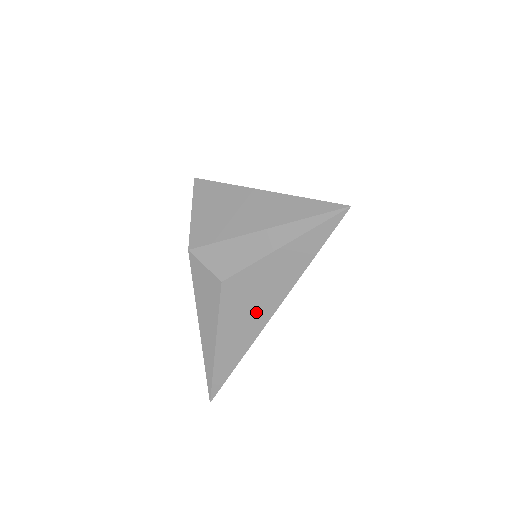
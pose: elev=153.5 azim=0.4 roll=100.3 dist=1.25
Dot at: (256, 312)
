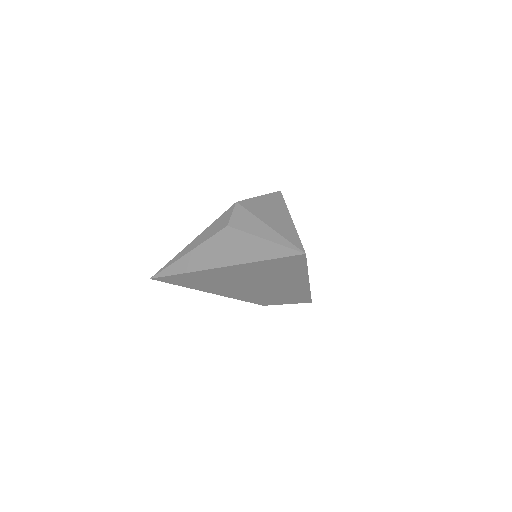
Dot at: (220, 257)
